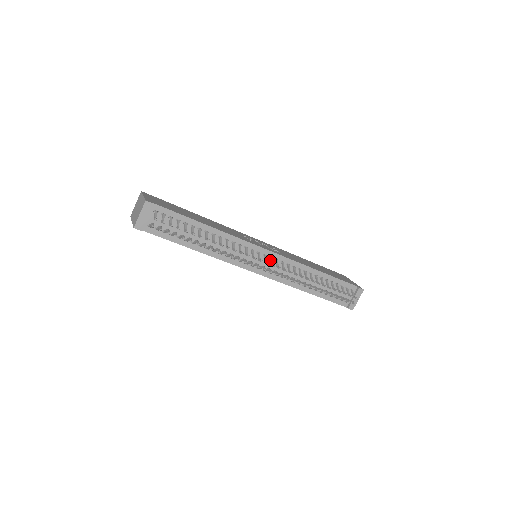
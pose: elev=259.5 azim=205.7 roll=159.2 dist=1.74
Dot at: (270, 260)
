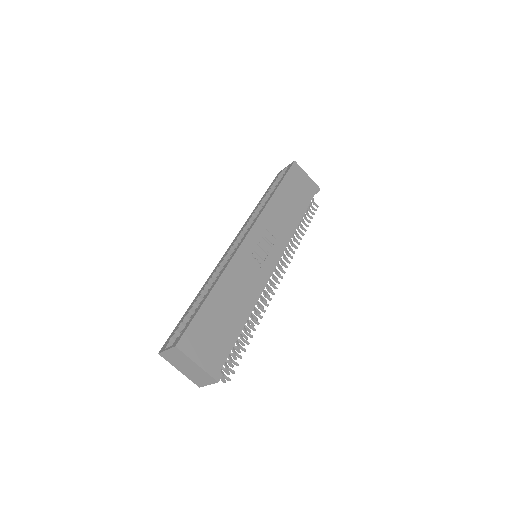
Dot at: (277, 265)
